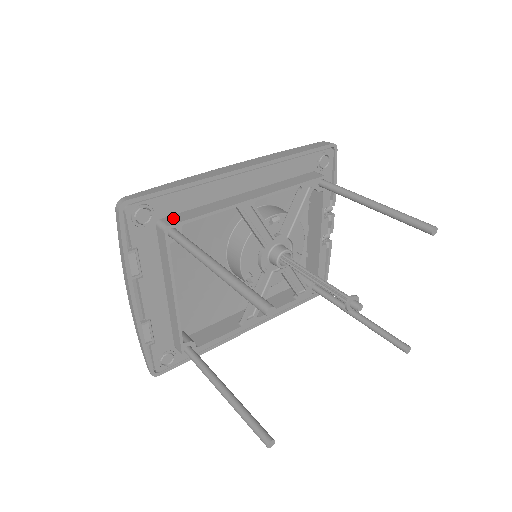
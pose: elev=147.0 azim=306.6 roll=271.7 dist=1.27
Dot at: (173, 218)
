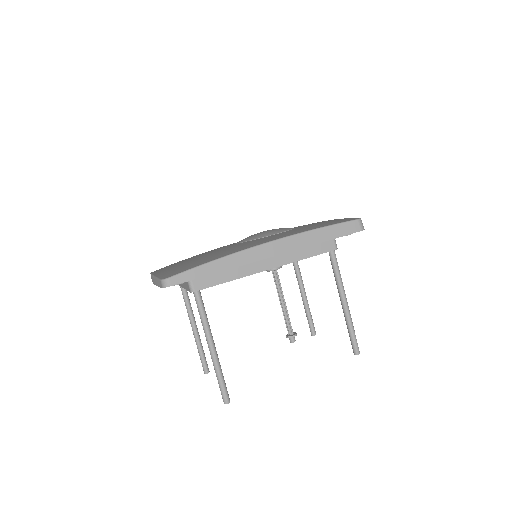
Dot at: (201, 281)
